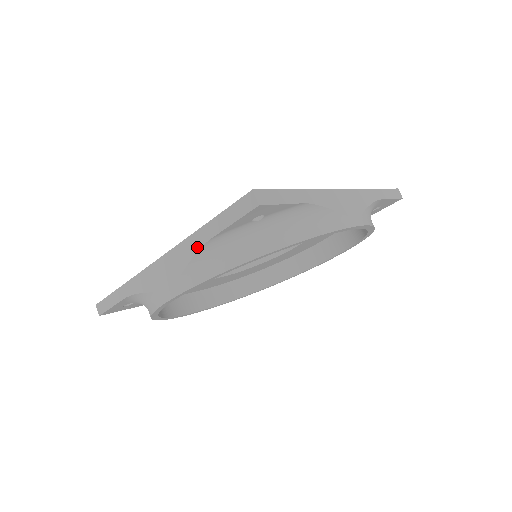
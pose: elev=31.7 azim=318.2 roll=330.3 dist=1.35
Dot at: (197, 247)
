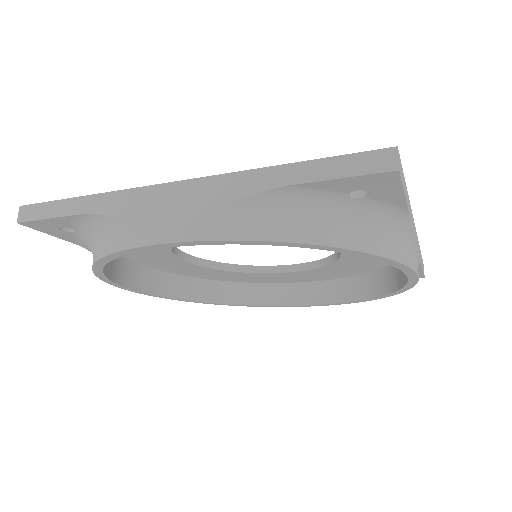
Dot at: (255, 188)
